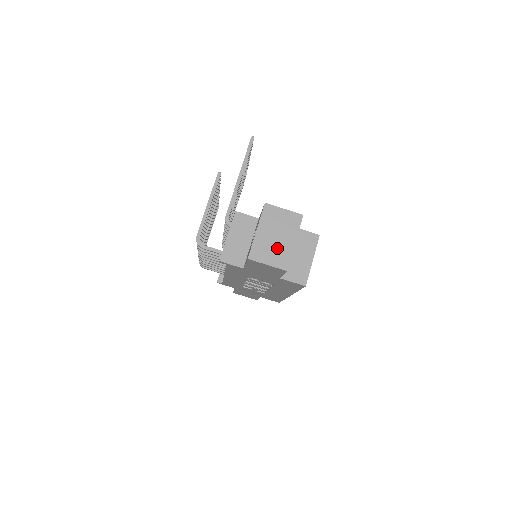
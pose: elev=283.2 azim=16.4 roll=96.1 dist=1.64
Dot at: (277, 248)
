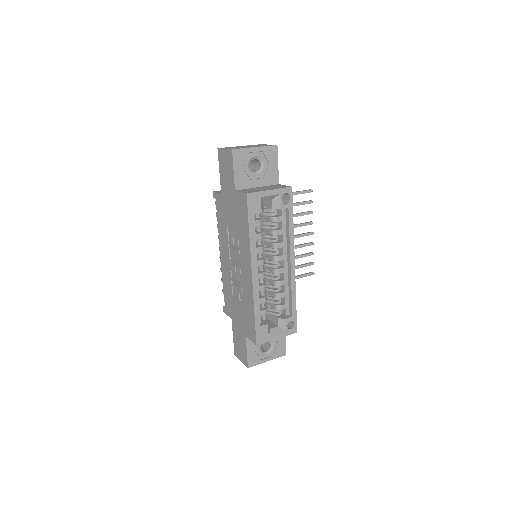
Dot at: (241, 147)
